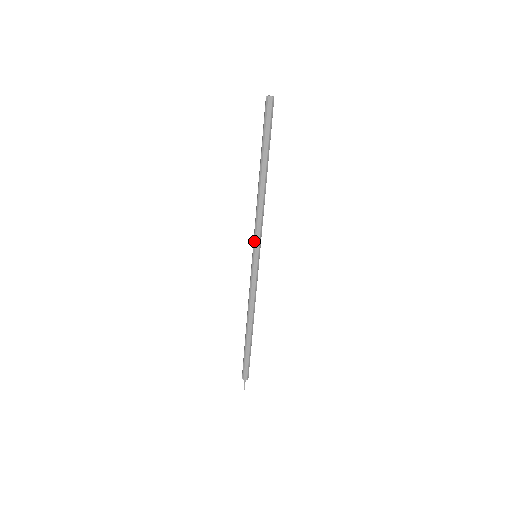
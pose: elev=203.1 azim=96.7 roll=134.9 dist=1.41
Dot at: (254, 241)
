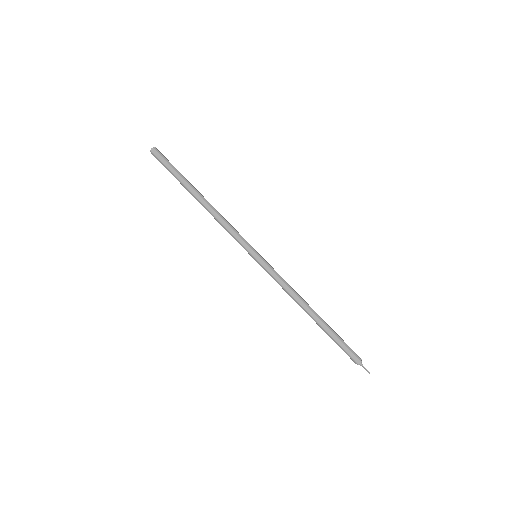
Dot at: occluded
